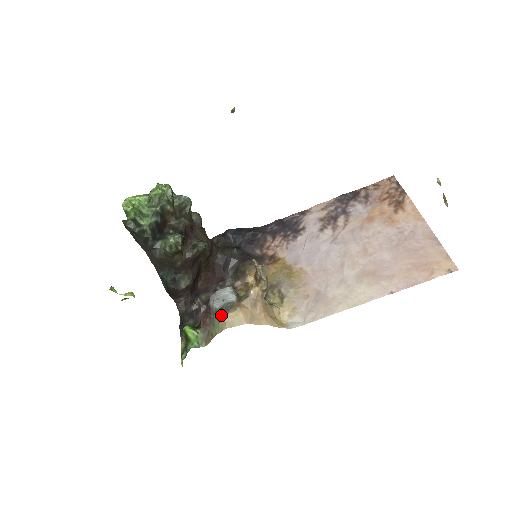
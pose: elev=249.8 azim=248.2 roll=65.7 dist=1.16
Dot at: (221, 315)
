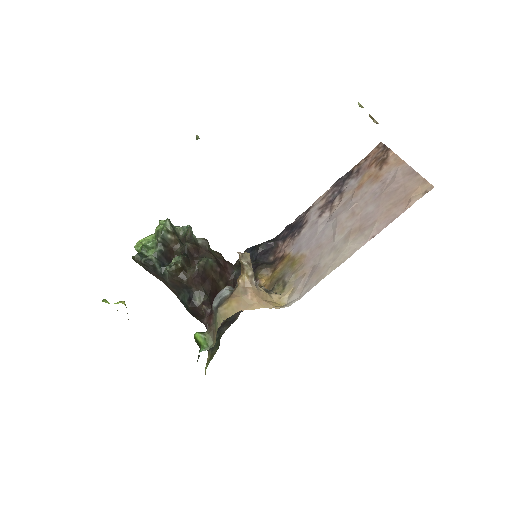
Dot at: (217, 310)
